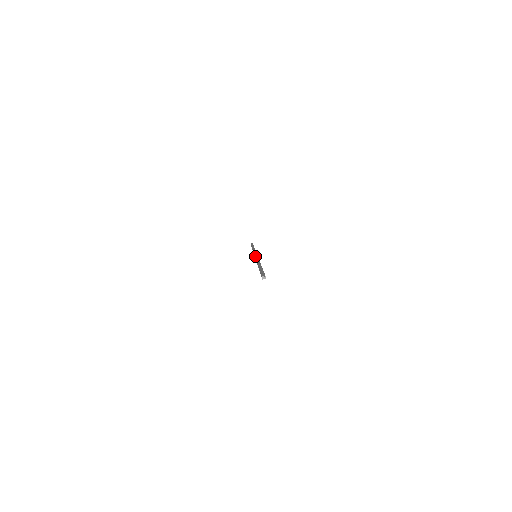
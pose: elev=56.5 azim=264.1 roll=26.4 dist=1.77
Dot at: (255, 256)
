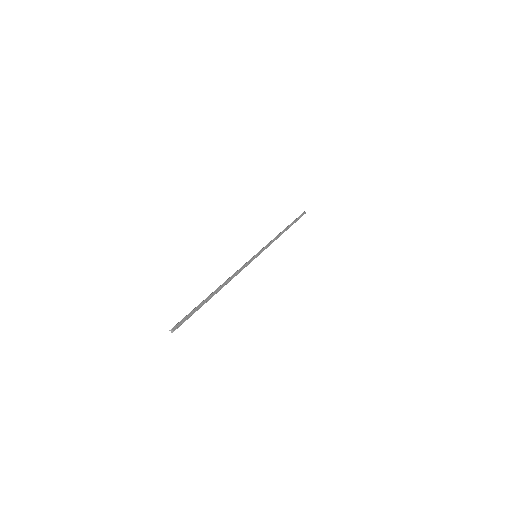
Dot at: (250, 259)
